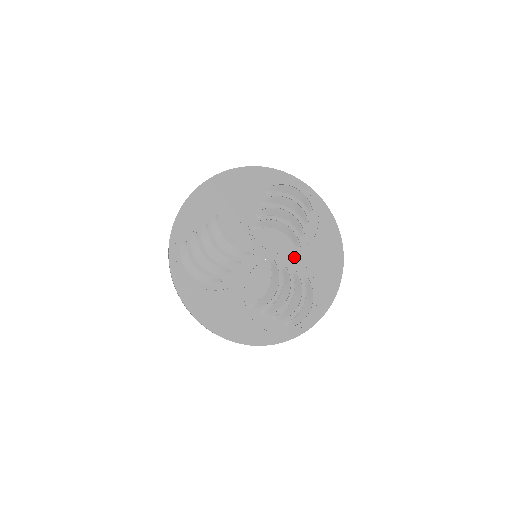
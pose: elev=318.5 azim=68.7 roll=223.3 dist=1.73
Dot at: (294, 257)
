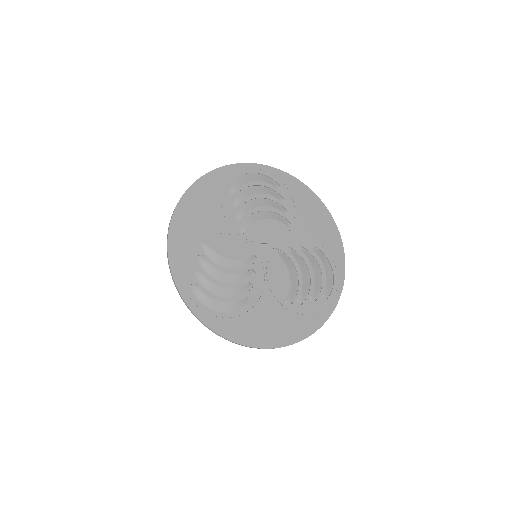
Dot at: (291, 235)
